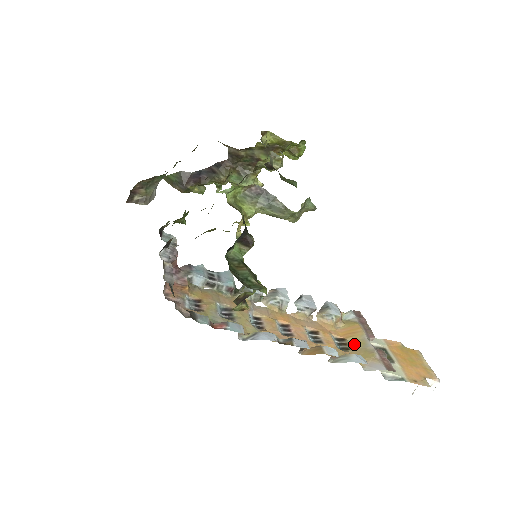
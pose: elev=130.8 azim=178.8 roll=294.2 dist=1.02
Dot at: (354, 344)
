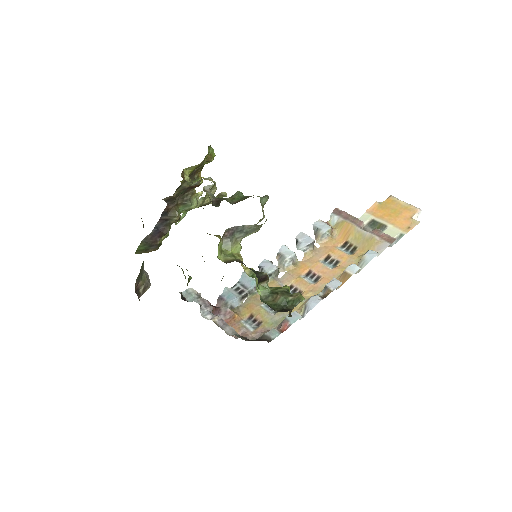
Dot at: (356, 241)
